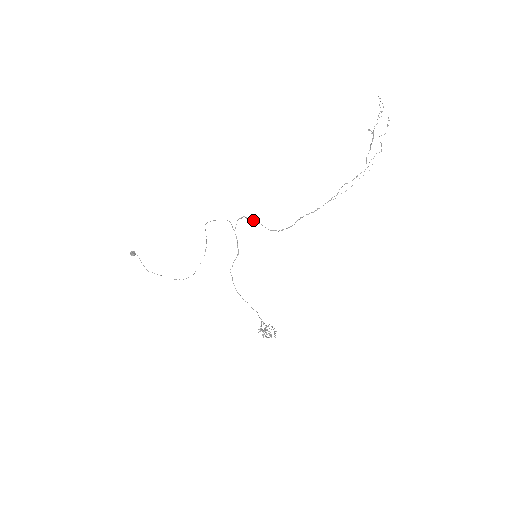
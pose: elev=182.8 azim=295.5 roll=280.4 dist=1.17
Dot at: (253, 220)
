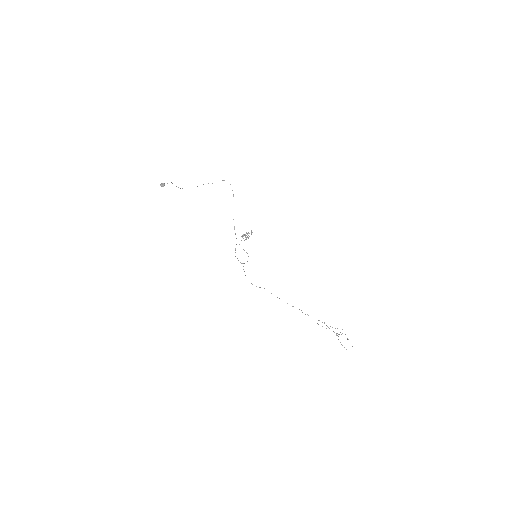
Dot at: occluded
